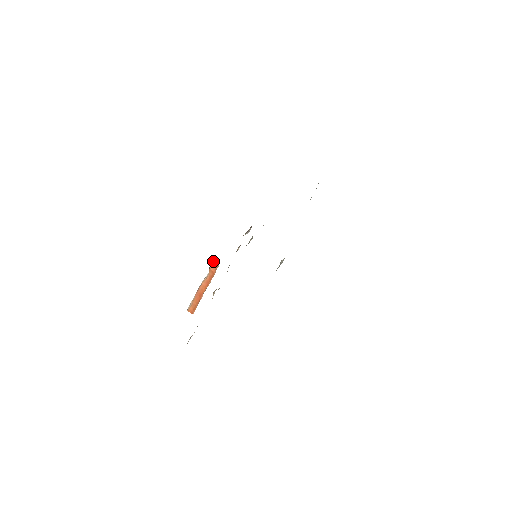
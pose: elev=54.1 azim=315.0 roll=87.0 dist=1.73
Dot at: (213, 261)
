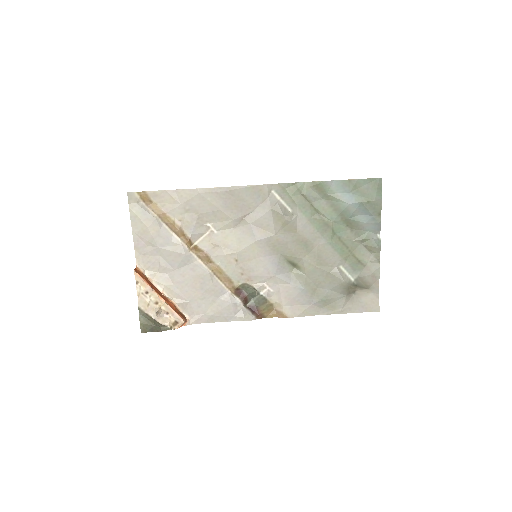
Dot at: (186, 318)
